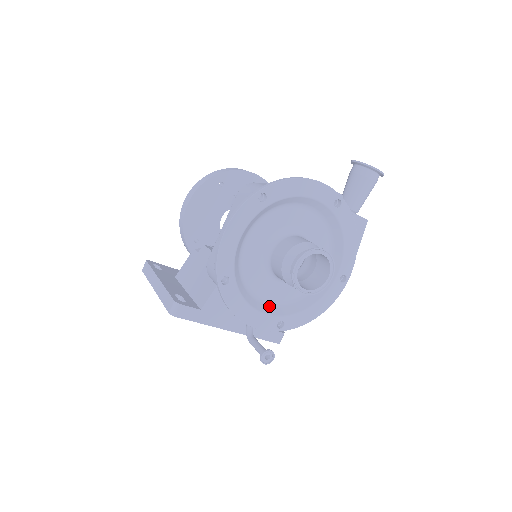
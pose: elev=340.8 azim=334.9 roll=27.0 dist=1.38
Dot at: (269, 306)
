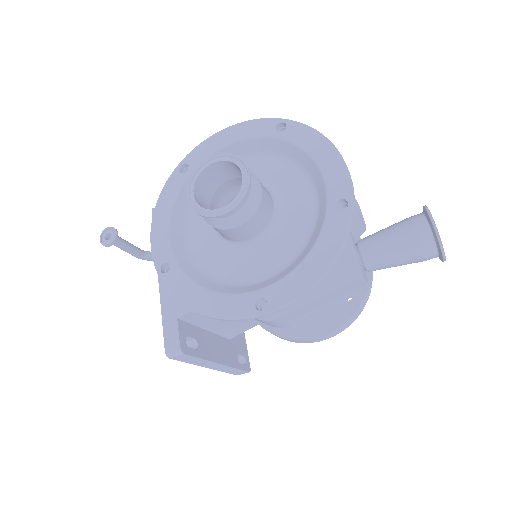
Dot at: (183, 244)
